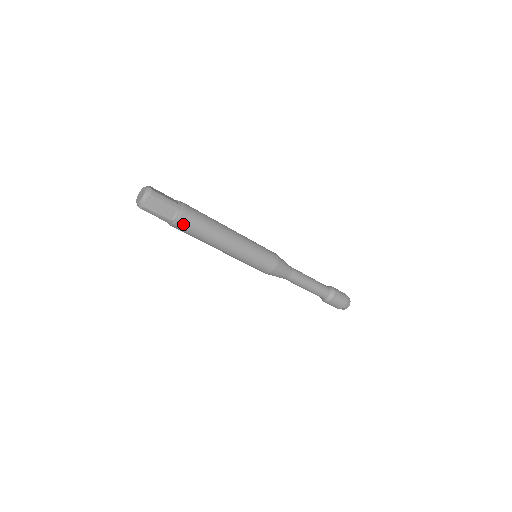
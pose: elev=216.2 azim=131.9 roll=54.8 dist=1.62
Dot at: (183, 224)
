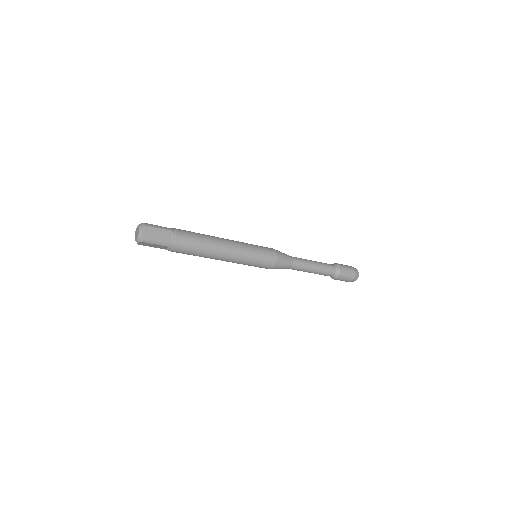
Dot at: (176, 252)
